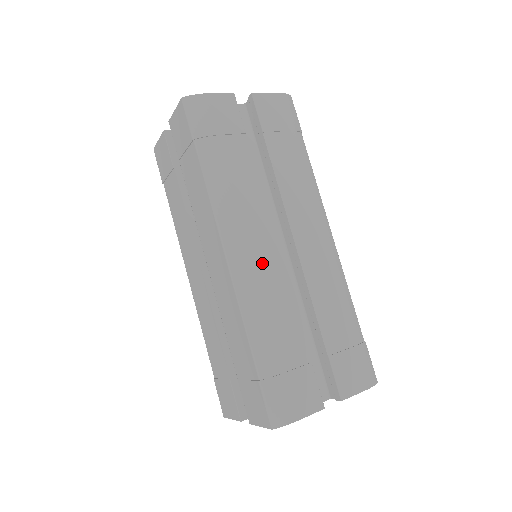
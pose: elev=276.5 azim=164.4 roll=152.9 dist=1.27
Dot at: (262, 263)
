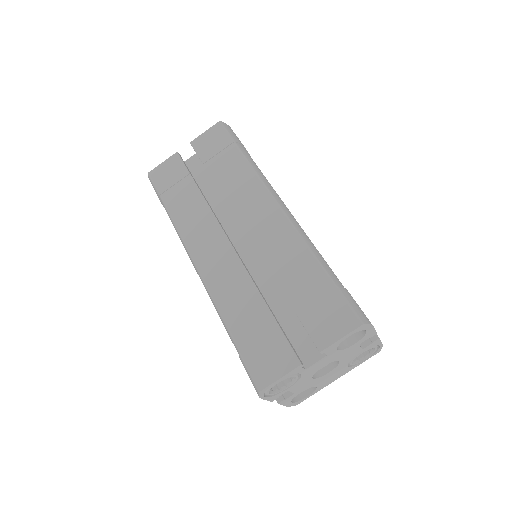
Dot at: occluded
